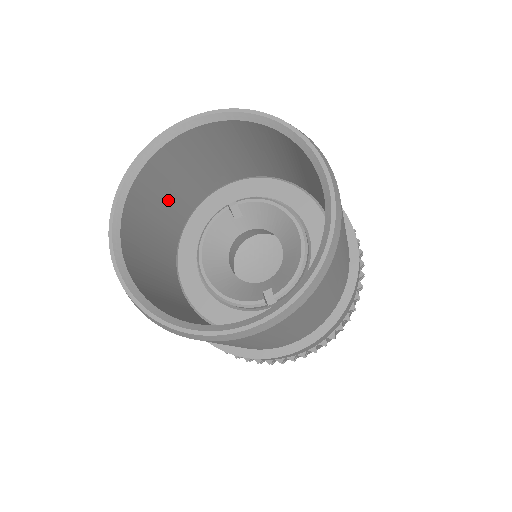
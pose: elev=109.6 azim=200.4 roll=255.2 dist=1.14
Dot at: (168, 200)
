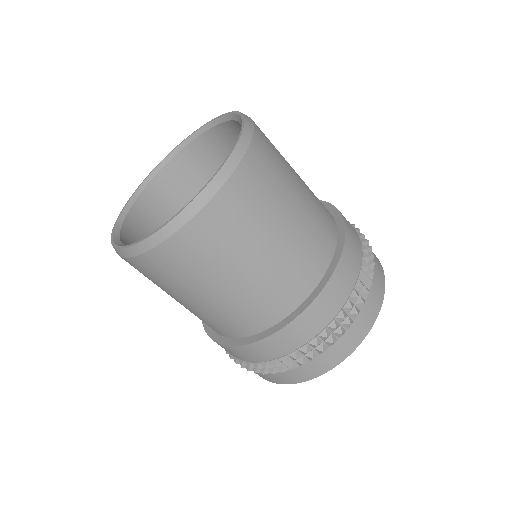
Dot at: occluded
